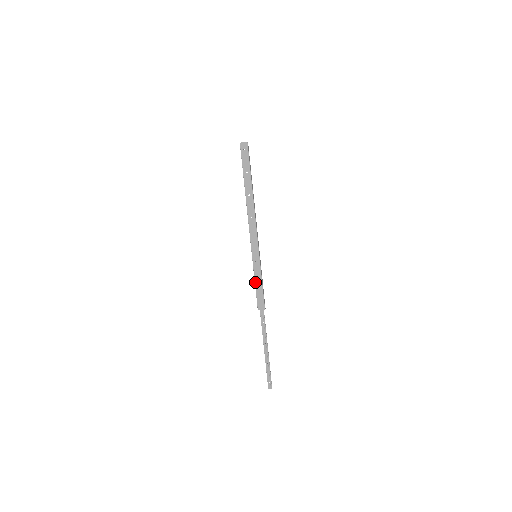
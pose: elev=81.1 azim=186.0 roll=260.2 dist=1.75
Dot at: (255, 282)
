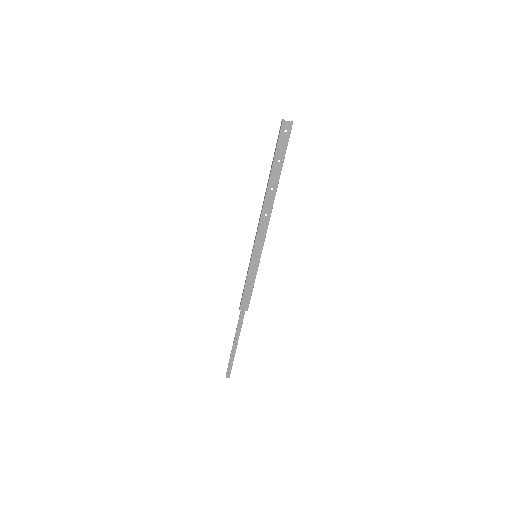
Dot at: (246, 282)
